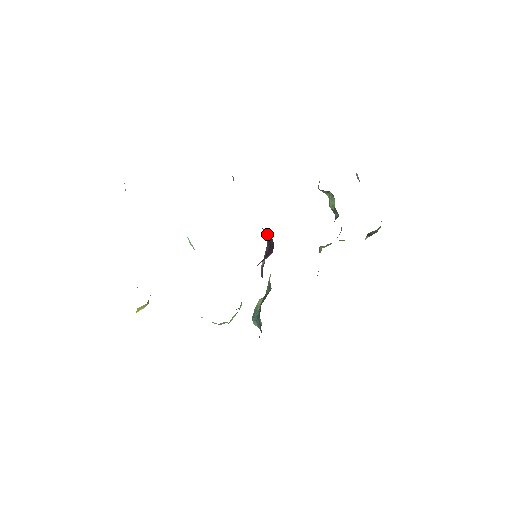
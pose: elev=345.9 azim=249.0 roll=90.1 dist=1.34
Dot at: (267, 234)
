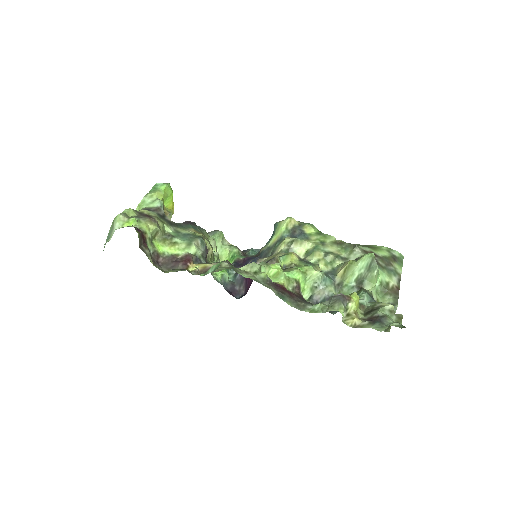
Dot at: occluded
